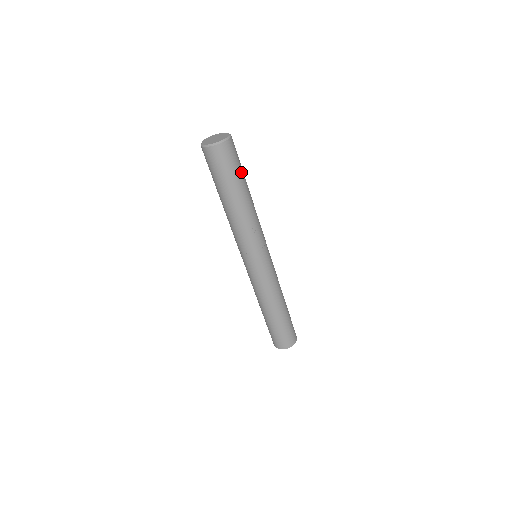
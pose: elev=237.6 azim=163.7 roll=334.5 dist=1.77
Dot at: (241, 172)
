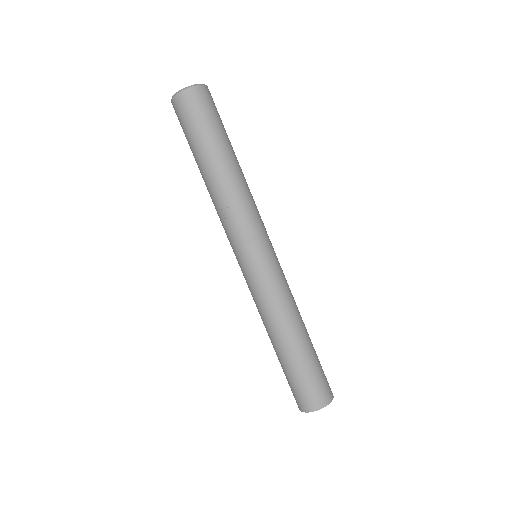
Dot at: (211, 132)
